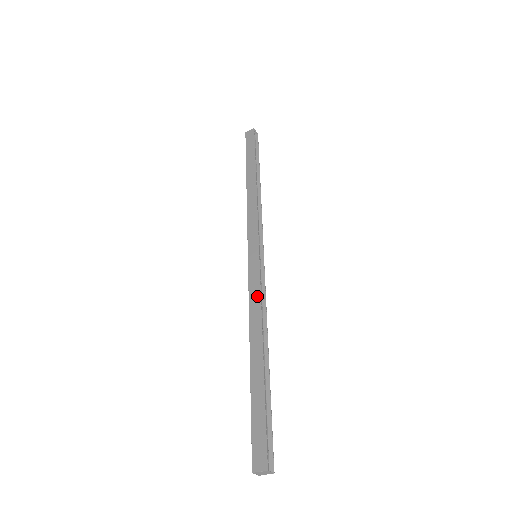
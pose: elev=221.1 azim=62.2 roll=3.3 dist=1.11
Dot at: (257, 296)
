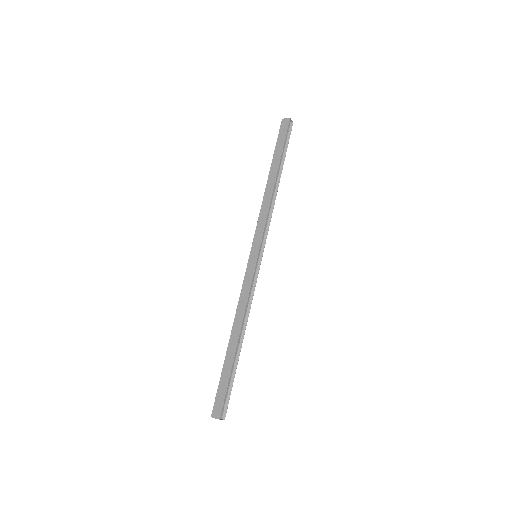
Dot at: (246, 294)
